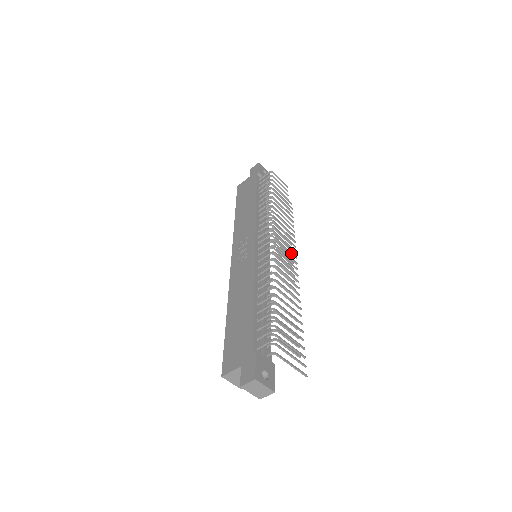
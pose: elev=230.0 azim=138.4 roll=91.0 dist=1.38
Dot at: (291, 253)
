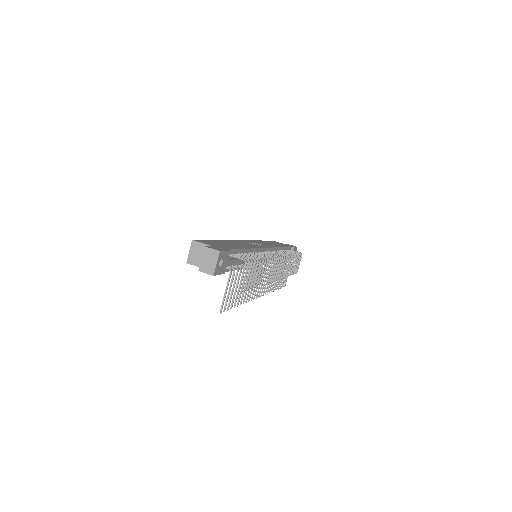
Dot at: (267, 287)
